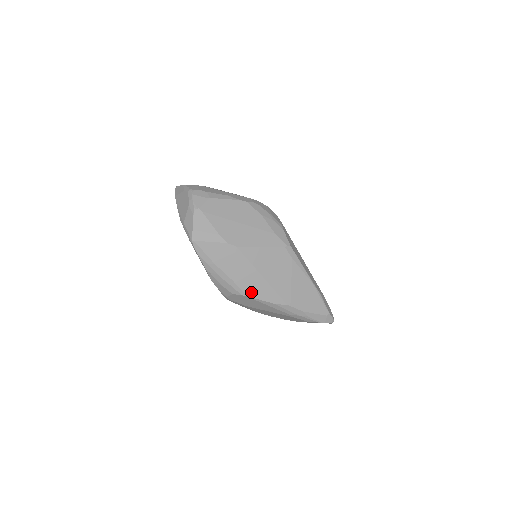
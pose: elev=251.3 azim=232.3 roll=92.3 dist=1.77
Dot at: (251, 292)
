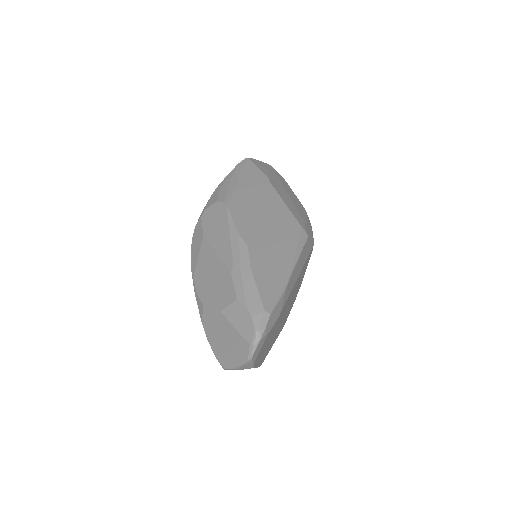
Dot at: (235, 208)
